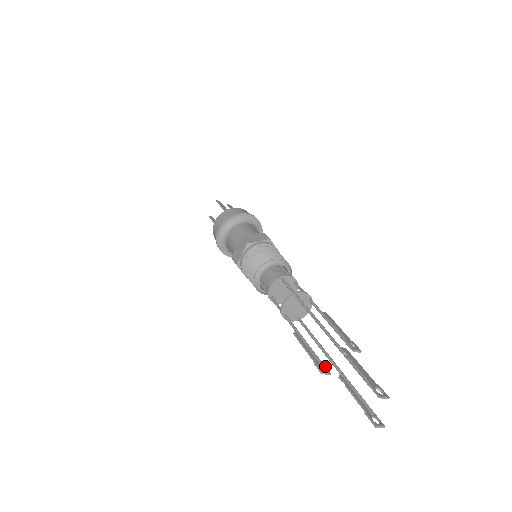
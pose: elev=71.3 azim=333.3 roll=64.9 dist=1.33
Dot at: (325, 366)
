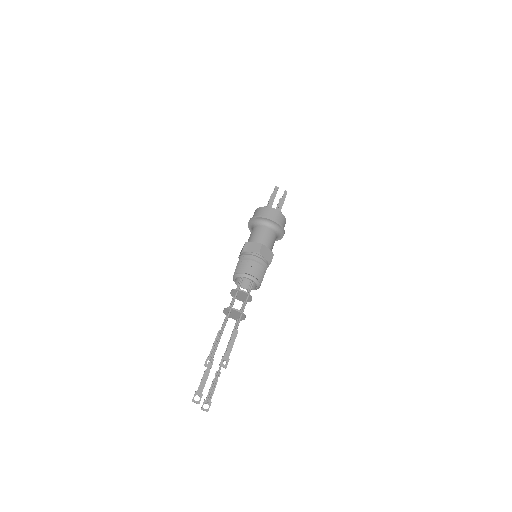
Dot at: occluded
